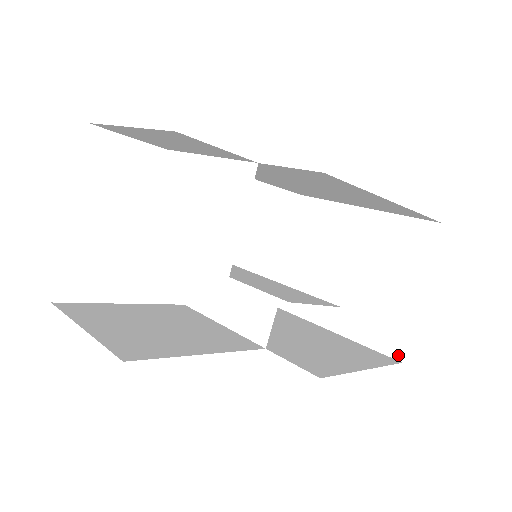
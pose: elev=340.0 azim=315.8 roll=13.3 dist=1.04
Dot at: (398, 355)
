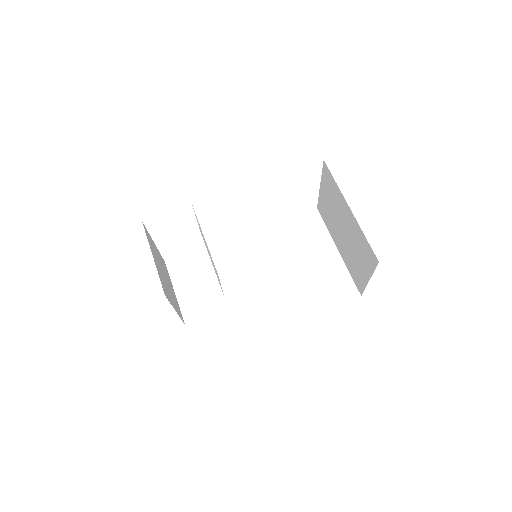
Dot at: (360, 292)
